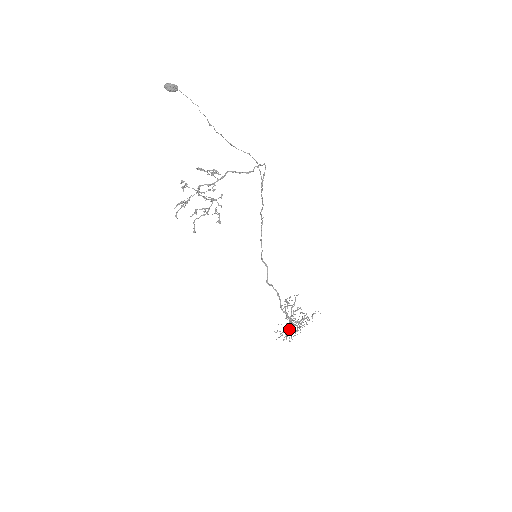
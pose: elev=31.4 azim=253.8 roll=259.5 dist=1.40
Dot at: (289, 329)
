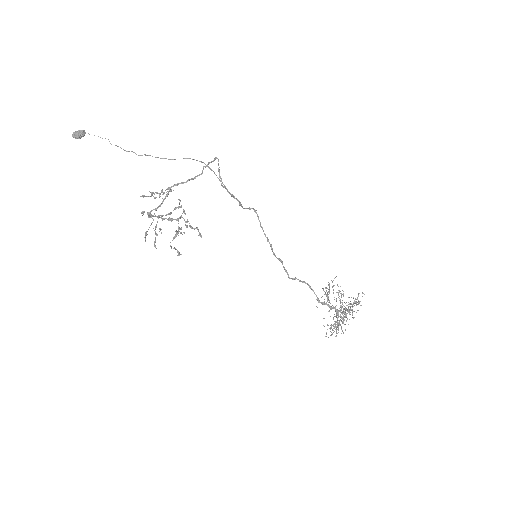
Dot at: occluded
